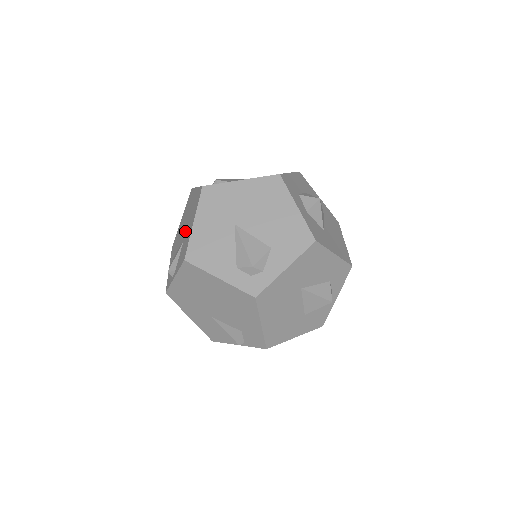
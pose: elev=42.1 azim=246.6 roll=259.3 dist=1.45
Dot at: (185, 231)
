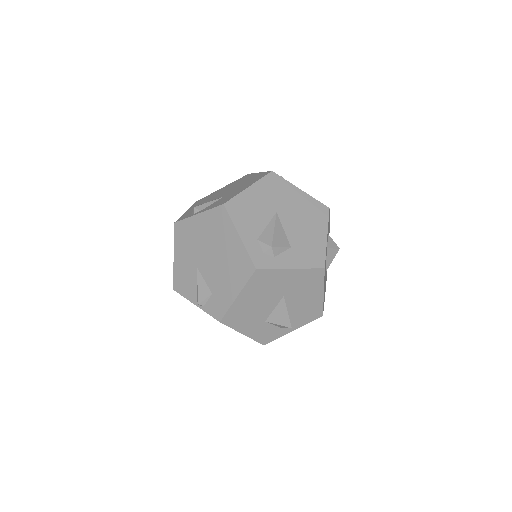
Dot at: (229, 192)
